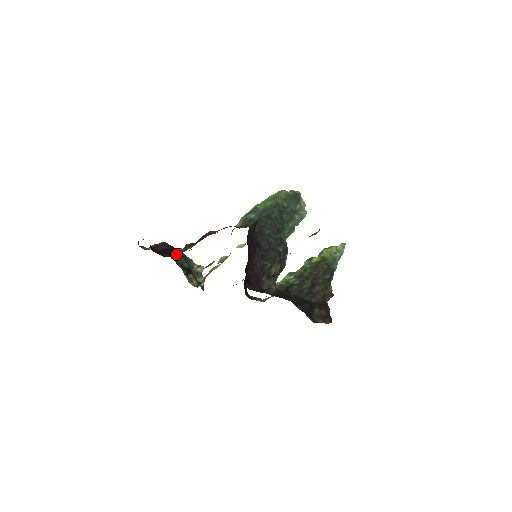
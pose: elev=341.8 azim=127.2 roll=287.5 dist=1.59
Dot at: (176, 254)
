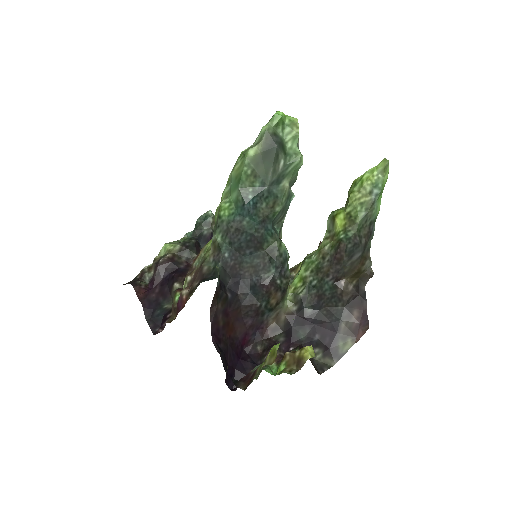
Dot at: (172, 299)
